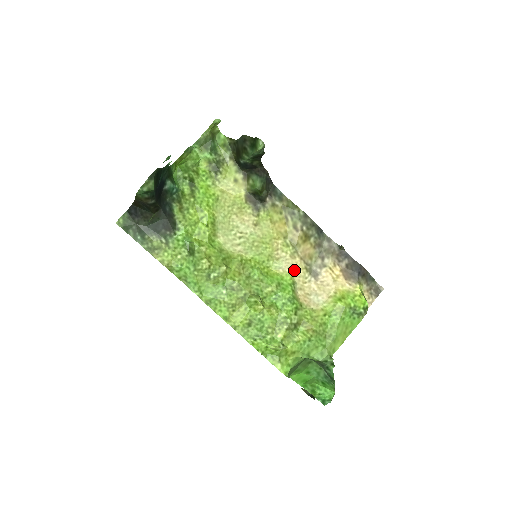
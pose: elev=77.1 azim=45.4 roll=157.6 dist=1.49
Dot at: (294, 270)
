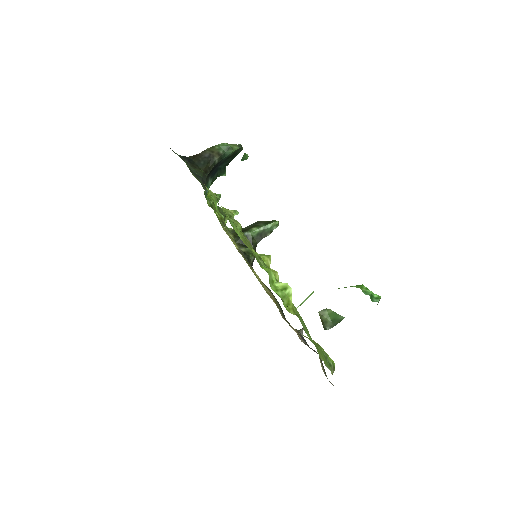
Dot at: occluded
